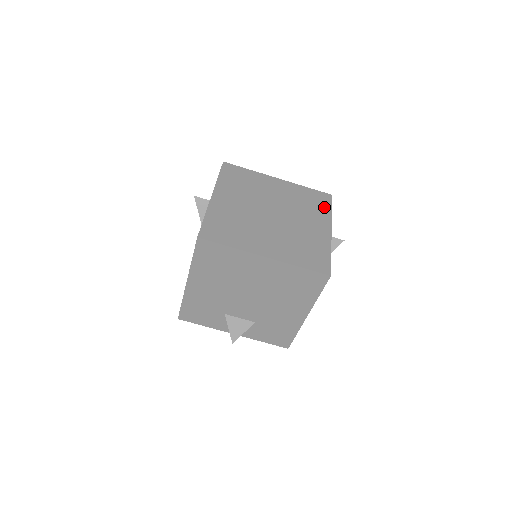
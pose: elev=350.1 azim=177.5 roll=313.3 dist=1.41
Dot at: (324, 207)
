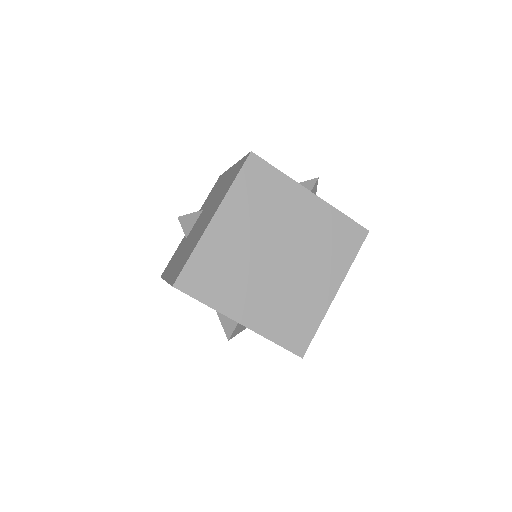
Dot at: (273, 178)
